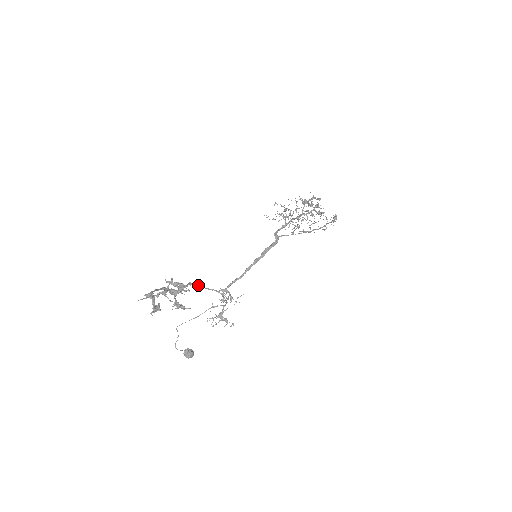
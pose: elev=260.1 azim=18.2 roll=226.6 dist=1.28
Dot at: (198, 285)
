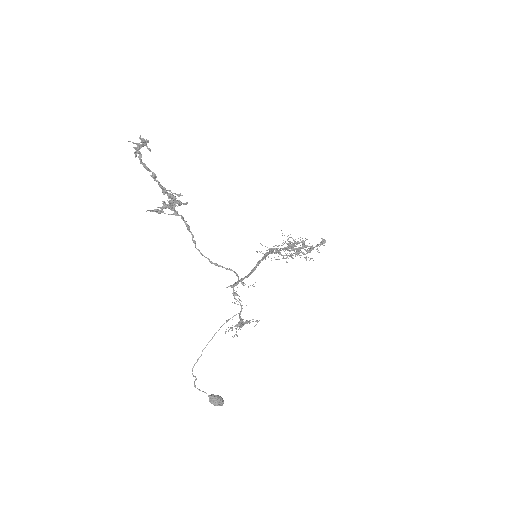
Dot at: (198, 250)
